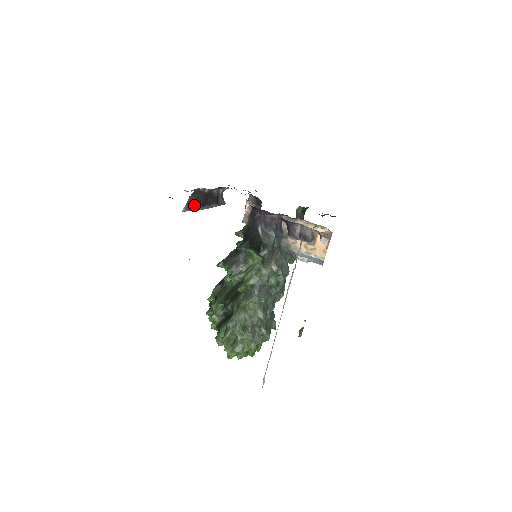
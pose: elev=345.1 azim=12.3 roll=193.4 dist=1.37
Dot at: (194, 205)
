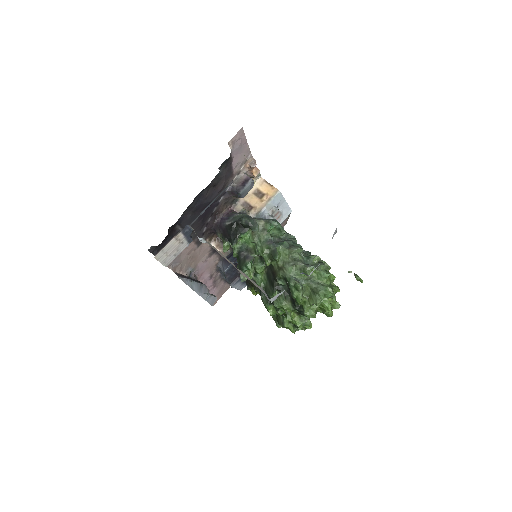
Dot at: (185, 278)
